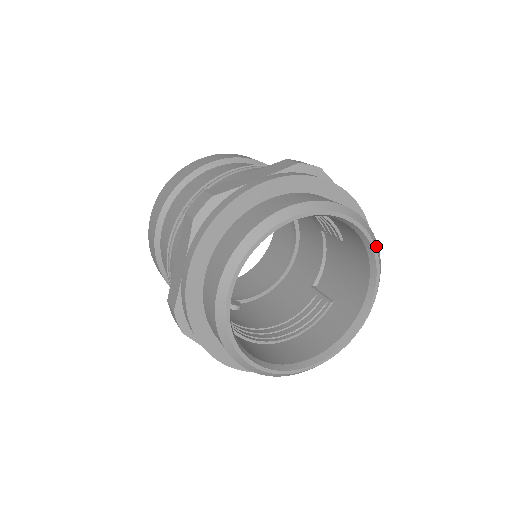
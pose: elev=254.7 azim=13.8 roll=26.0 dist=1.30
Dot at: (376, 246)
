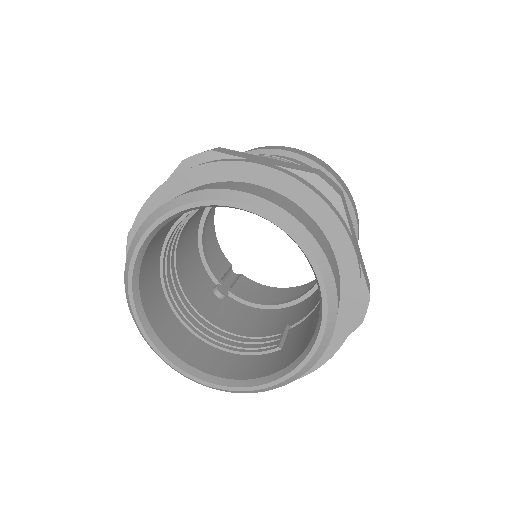
Dot at: (330, 310)
